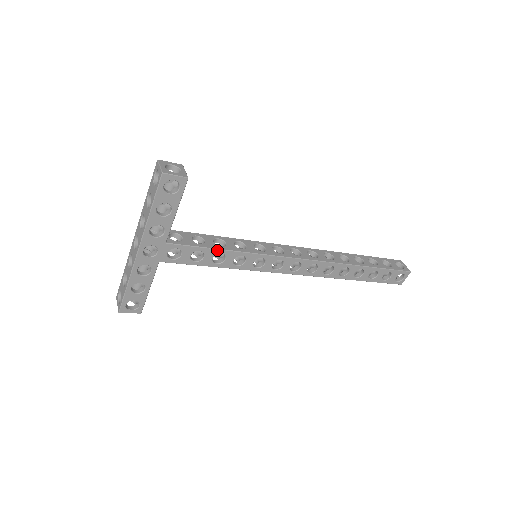
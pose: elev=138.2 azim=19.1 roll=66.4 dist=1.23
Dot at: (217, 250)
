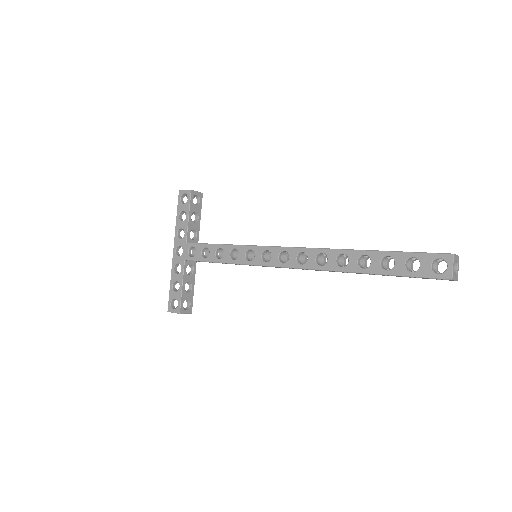
Dot at: (217, 245)
